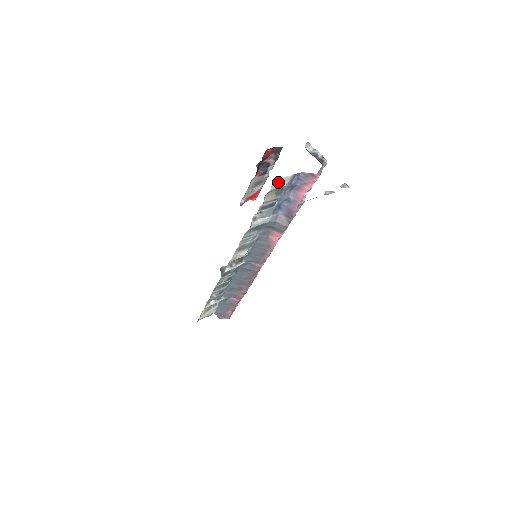
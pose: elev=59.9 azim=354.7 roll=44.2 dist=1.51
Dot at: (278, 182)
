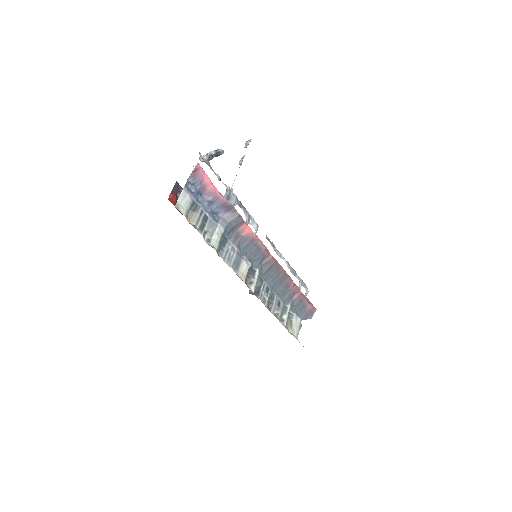
Dot at: (181, 204)
